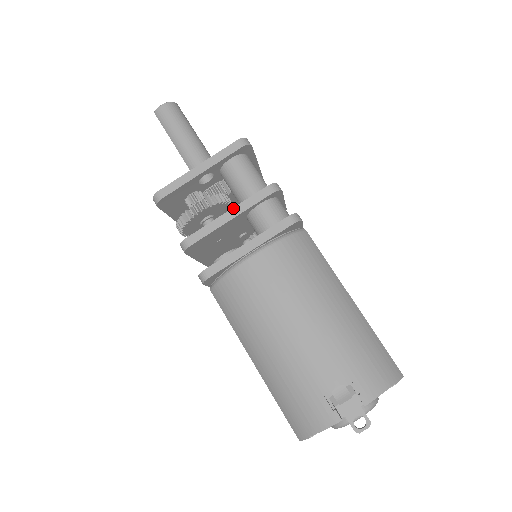
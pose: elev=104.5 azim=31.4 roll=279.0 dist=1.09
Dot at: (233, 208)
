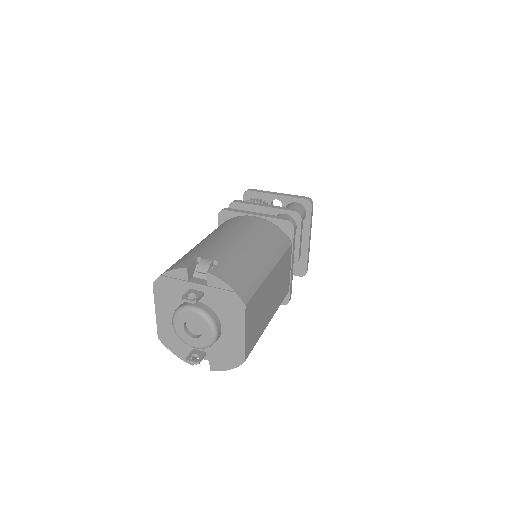
Dot at: (271, 205)
